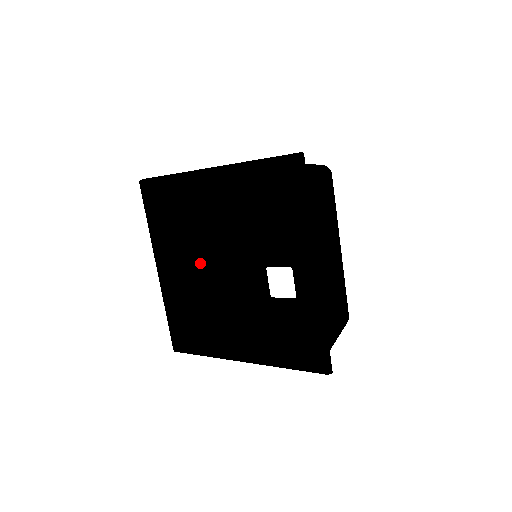
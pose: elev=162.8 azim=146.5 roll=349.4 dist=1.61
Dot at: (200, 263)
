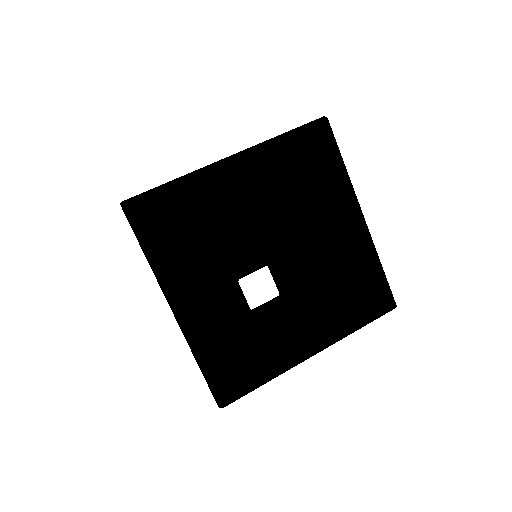
Dot at: (183, 300)
